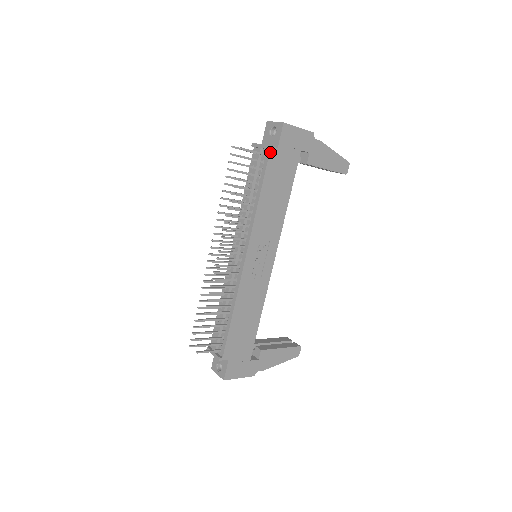
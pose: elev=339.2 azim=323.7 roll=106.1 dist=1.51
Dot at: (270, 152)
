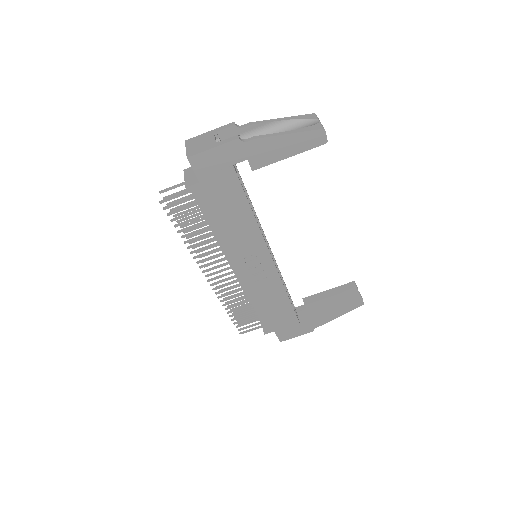
Dot at: (193, 191)
